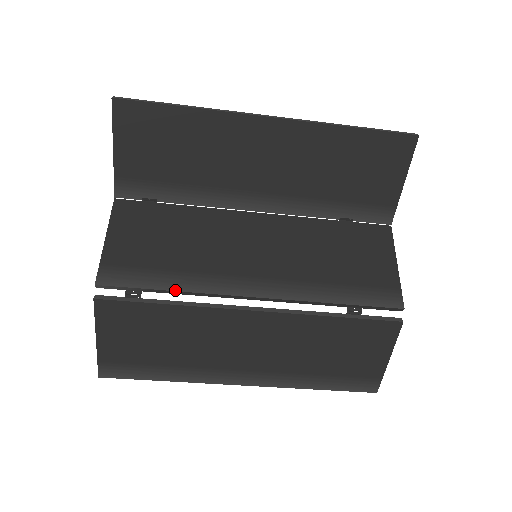
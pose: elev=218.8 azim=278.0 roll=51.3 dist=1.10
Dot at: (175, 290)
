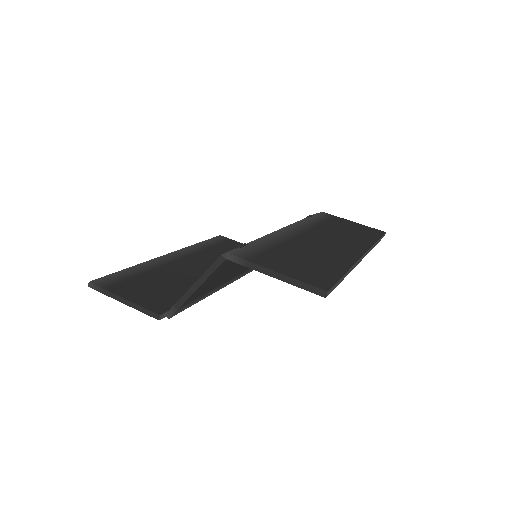
Dot at: occluded
